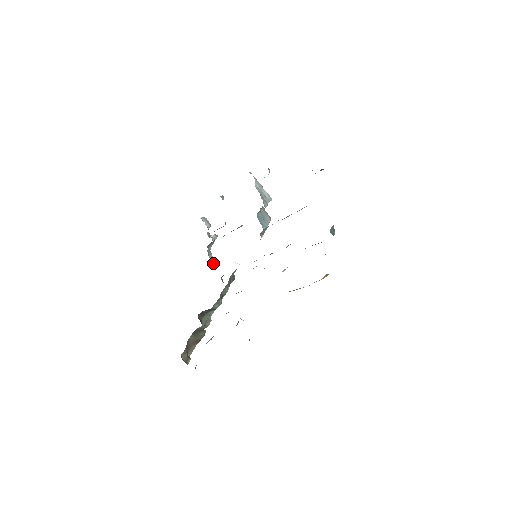
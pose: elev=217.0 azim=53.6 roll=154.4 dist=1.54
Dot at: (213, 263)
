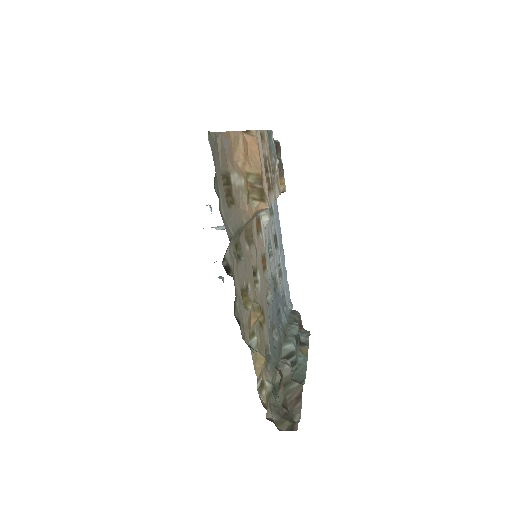
Dot at: occluded
